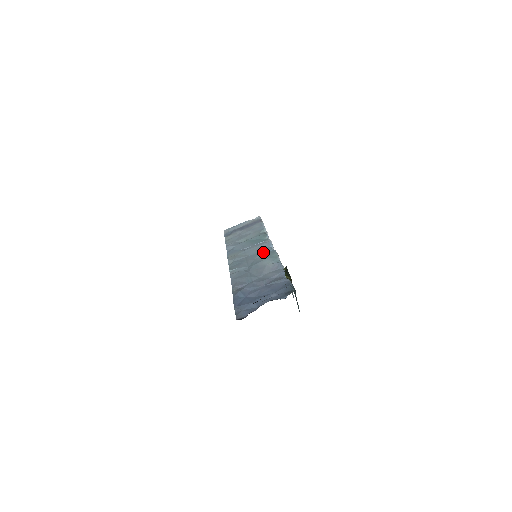
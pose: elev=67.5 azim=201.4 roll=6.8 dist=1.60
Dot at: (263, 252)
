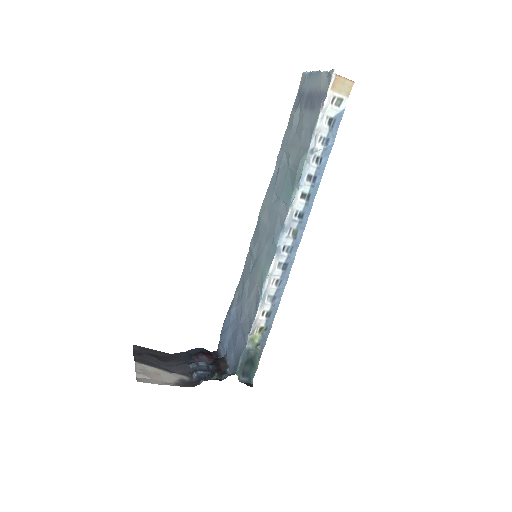
Dot at: (271, 241)
